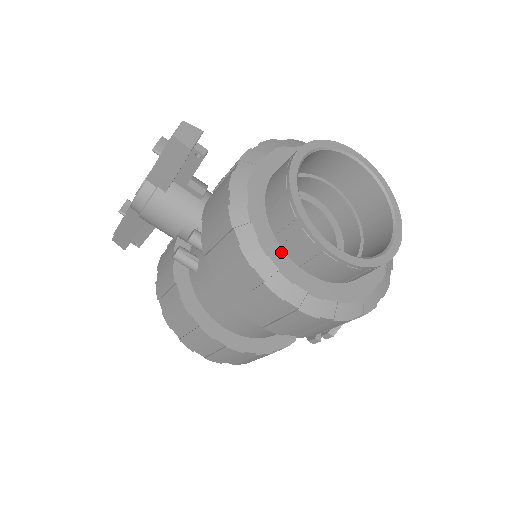
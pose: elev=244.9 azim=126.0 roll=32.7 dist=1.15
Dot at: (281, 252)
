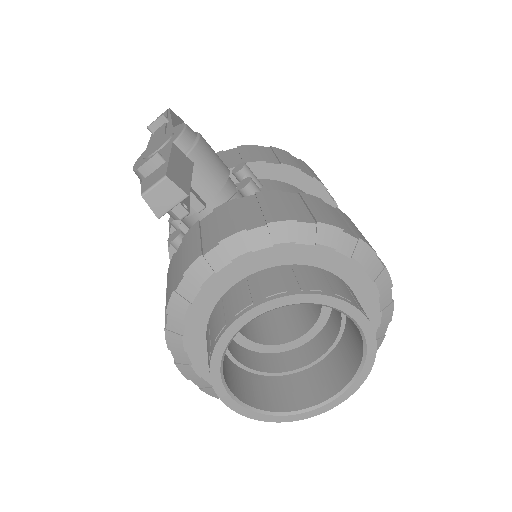
Dot at: (205, 351)
